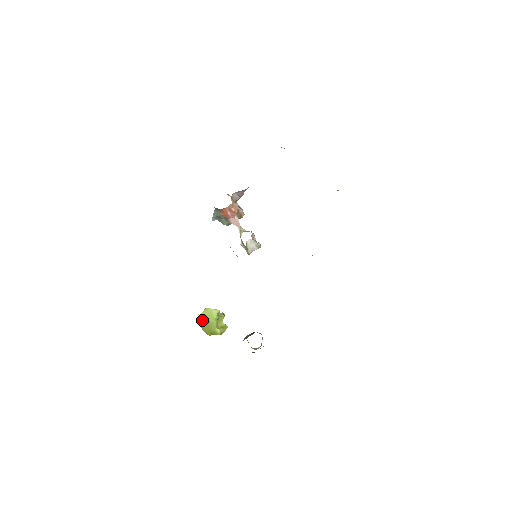
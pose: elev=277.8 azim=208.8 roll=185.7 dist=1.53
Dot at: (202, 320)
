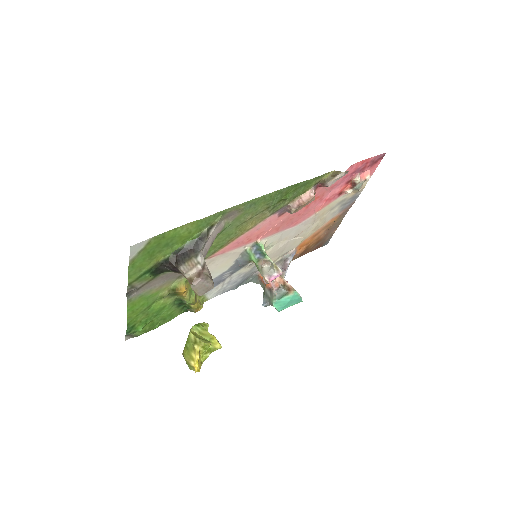
Dot at: occluded
